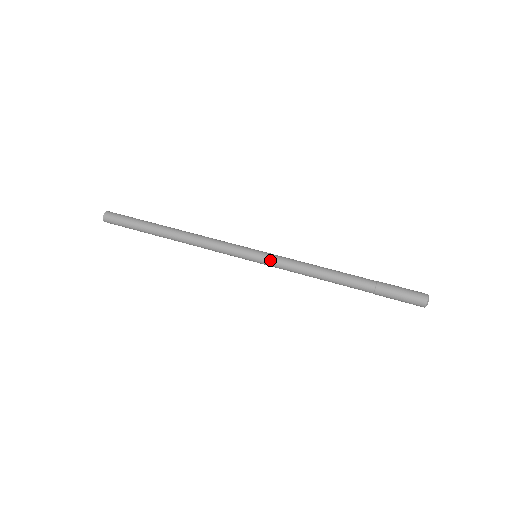
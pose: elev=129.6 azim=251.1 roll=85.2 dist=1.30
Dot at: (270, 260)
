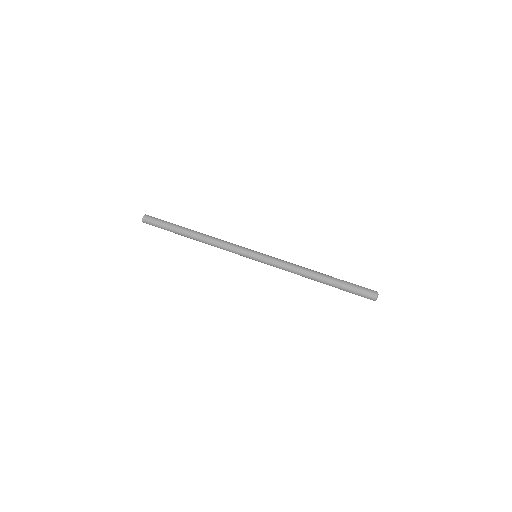
Dot at: occluded
